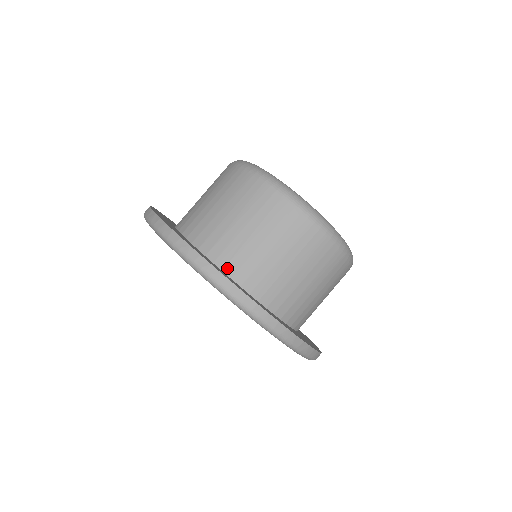
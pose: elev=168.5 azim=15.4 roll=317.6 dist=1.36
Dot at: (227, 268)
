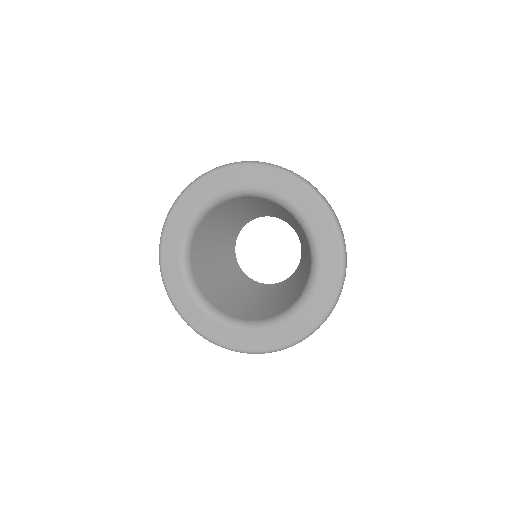
Dot at: occluded
